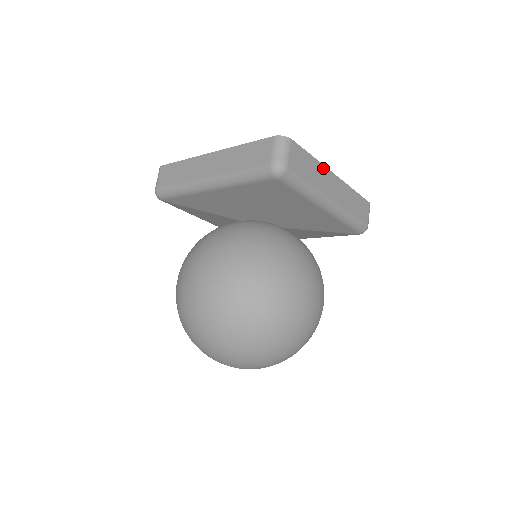
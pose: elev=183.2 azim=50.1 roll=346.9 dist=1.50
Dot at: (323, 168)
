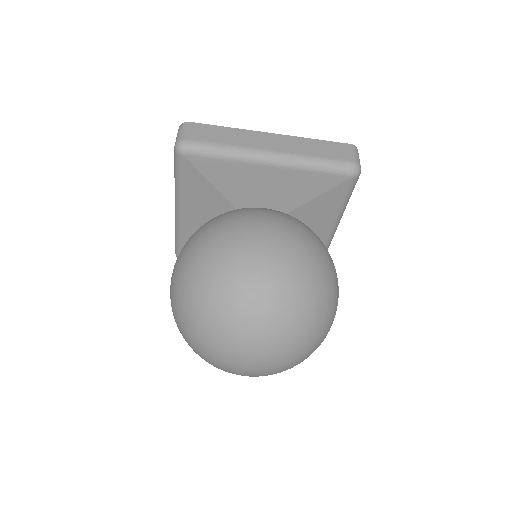
Dot at: occluded
